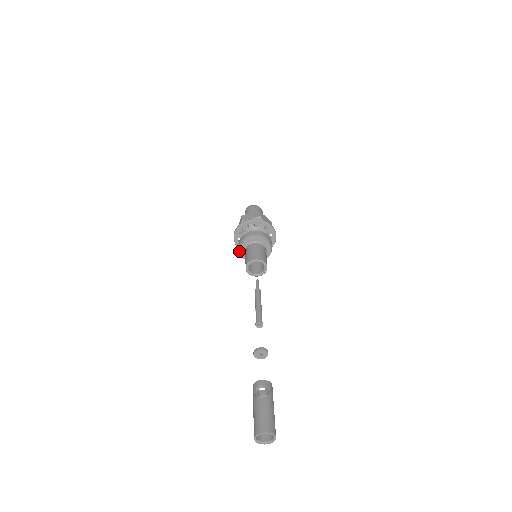
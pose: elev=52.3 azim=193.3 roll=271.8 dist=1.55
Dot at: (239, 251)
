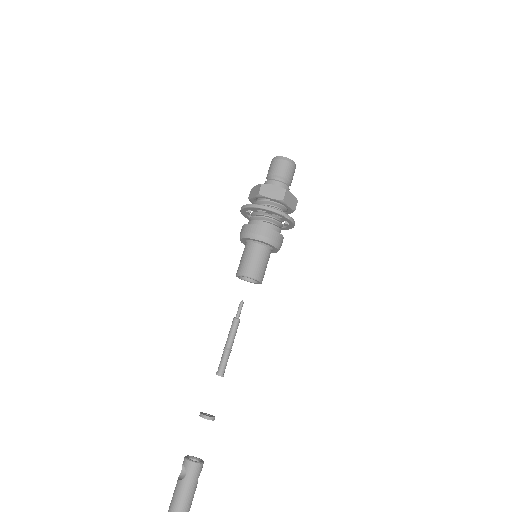
Dot at: occluded
